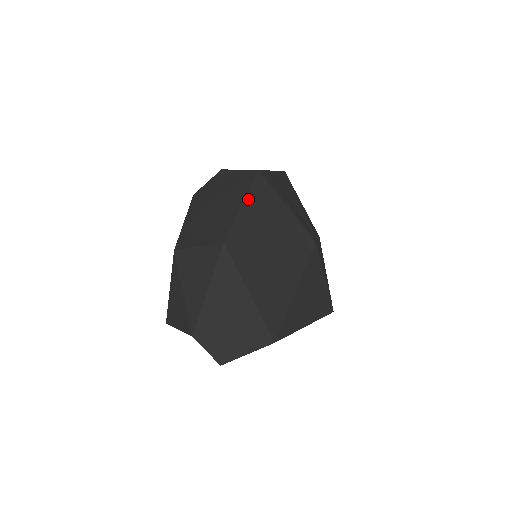
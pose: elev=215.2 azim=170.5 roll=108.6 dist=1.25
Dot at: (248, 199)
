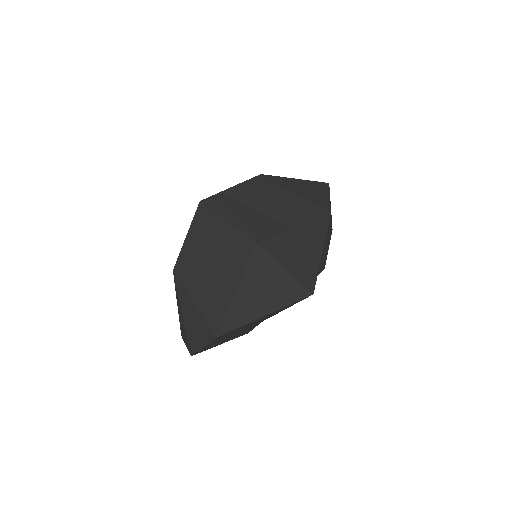
Dot at: (191, 229)
